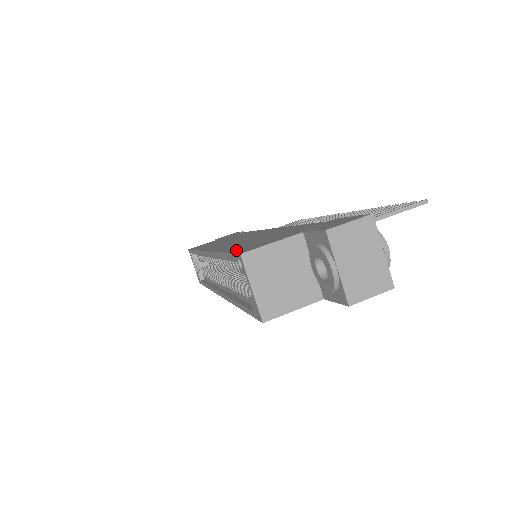
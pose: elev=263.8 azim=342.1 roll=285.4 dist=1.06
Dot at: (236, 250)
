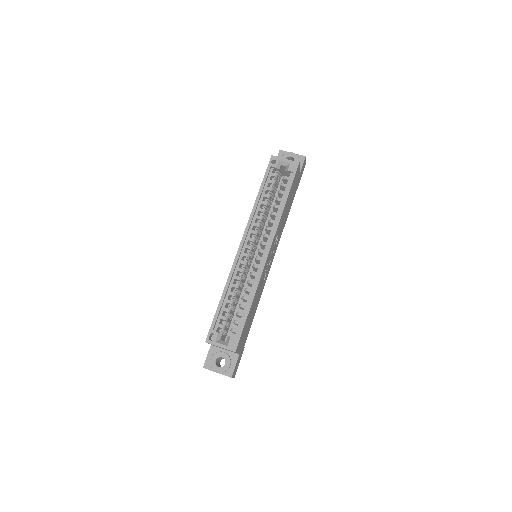
Dot at: (265, 176)
